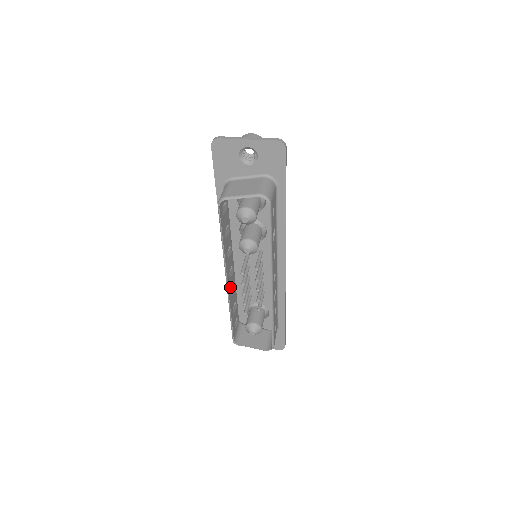
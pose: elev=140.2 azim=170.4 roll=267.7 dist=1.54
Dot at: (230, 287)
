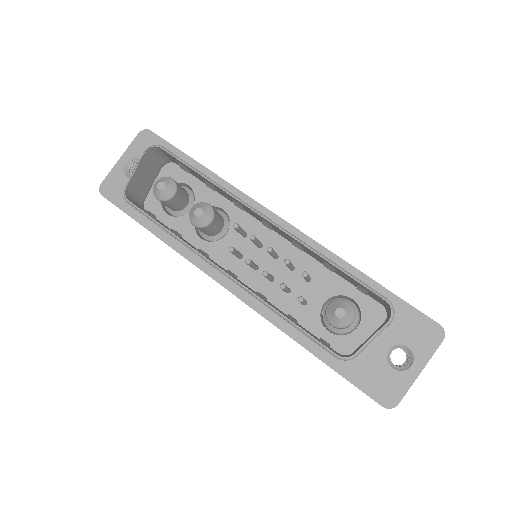
Dot at: occluded
